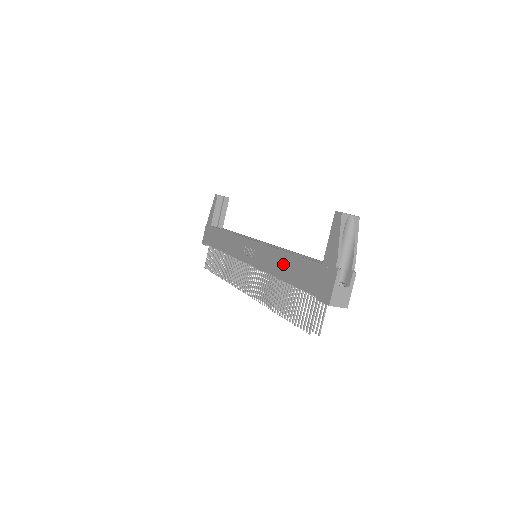
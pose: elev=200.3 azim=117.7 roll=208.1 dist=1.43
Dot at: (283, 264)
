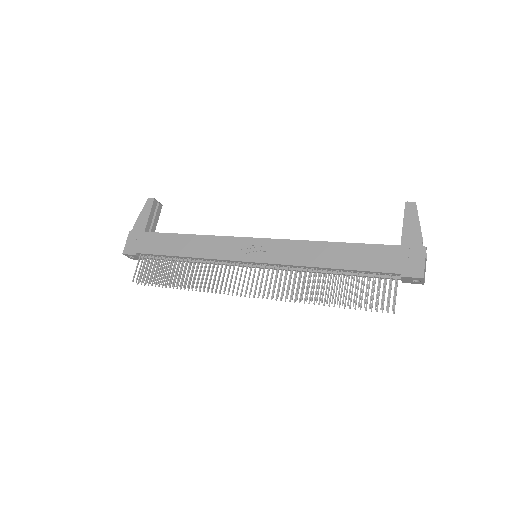
Dot at: (330, 253)
